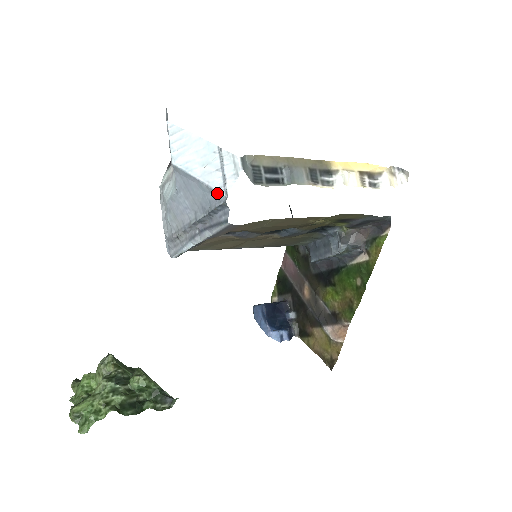
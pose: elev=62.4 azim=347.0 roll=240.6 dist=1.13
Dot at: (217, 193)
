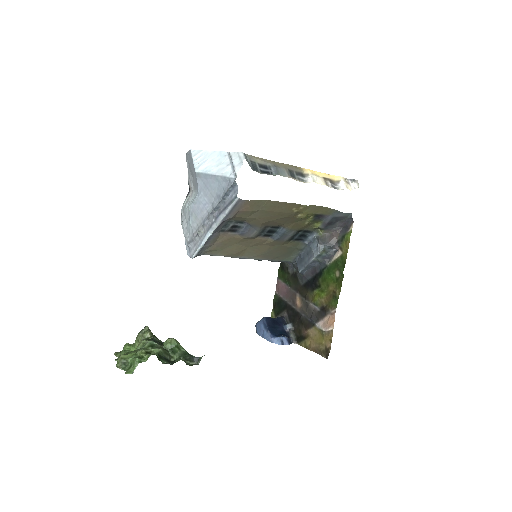
Dot at: (229, 178)
